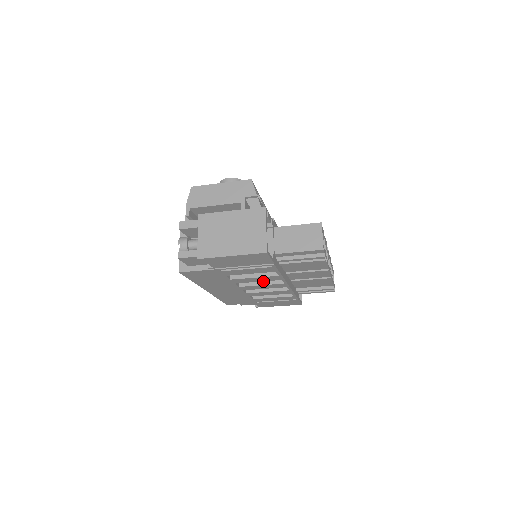
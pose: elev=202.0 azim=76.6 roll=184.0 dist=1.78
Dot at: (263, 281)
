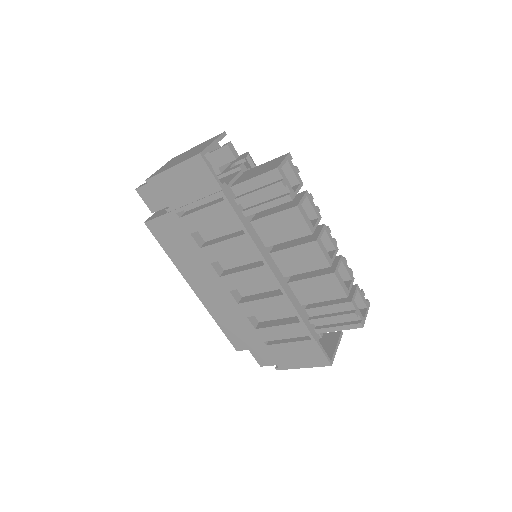
Dot at: (245, 267)
